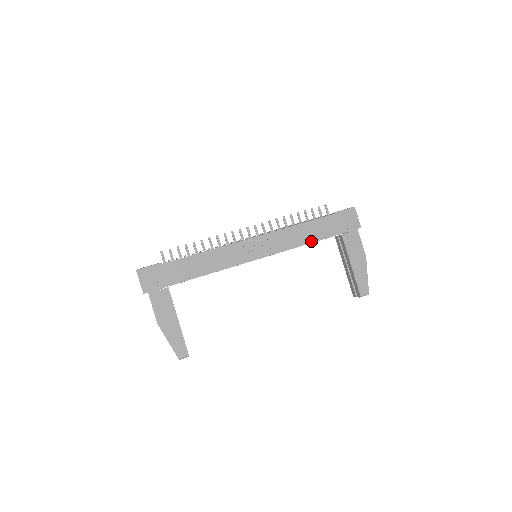
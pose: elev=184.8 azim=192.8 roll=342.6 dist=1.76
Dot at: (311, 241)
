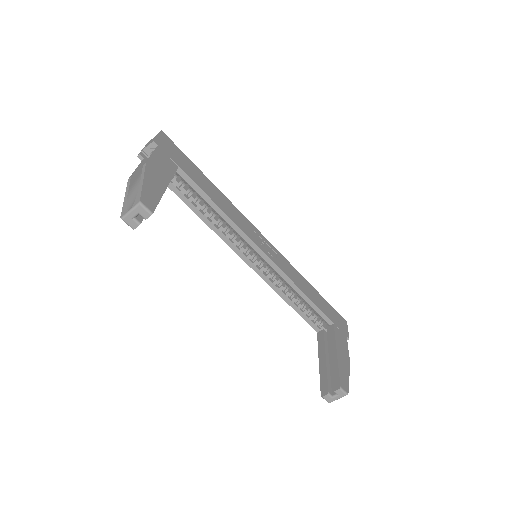
Dot at: (309, 297)
